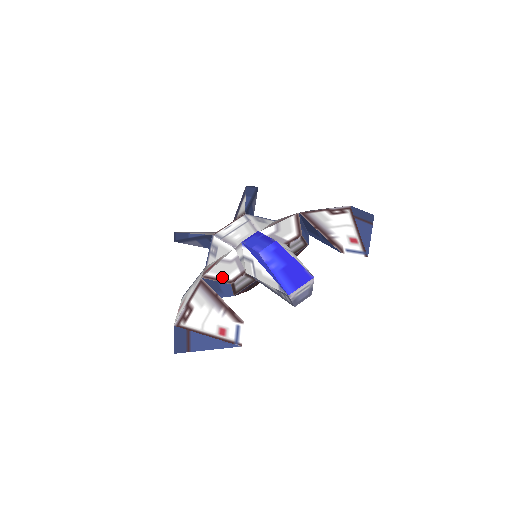
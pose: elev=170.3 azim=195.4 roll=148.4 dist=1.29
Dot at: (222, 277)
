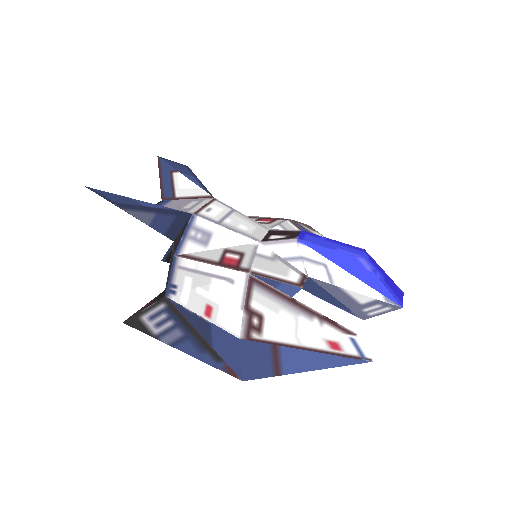
Dot at: (282, 277)
